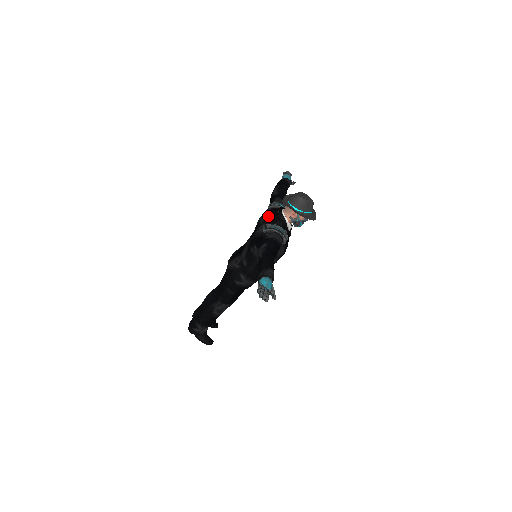
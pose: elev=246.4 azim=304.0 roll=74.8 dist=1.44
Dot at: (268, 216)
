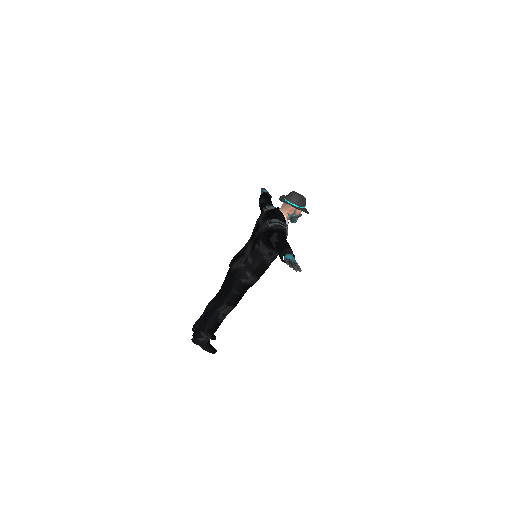
Dot at: (267, 216)
